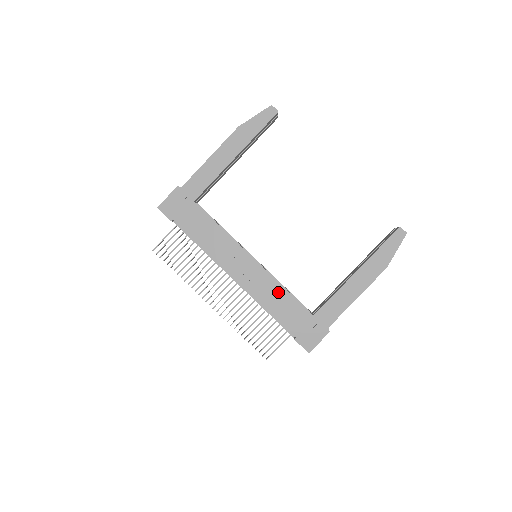
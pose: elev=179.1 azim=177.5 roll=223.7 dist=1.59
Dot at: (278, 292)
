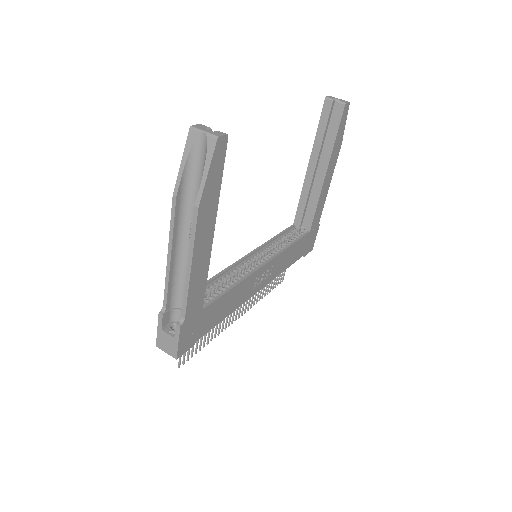
Dot at: (288, 254)
